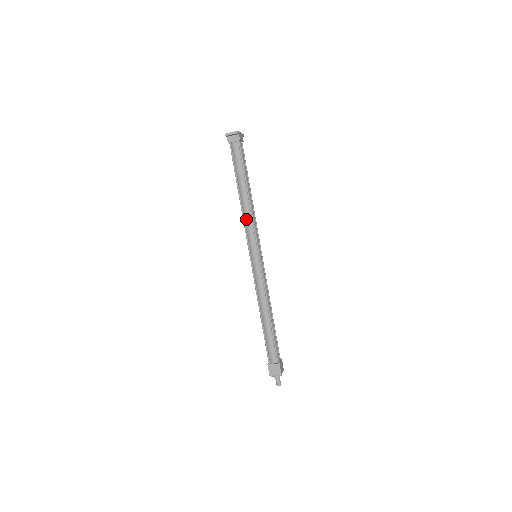
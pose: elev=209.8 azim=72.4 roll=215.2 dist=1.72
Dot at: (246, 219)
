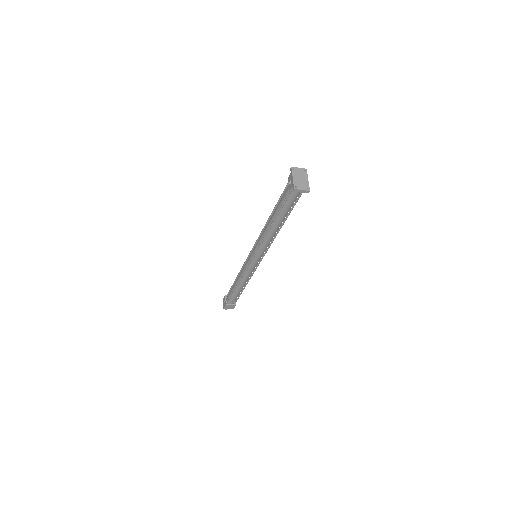
Dot at: (266, 241)
